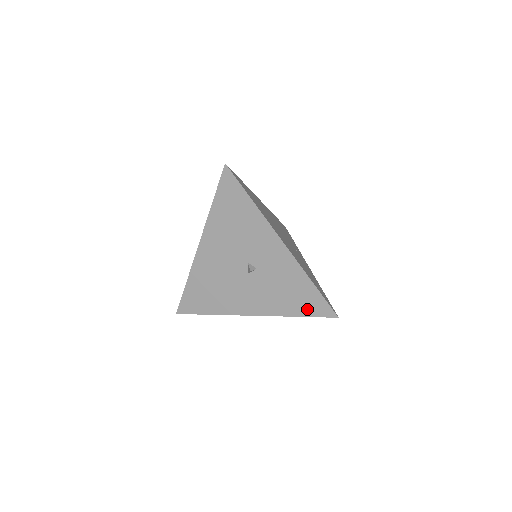
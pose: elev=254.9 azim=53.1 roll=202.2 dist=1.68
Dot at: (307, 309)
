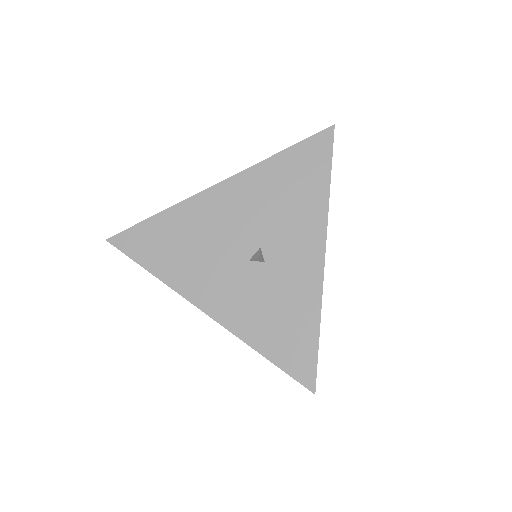
Dot at: (284, 355)
